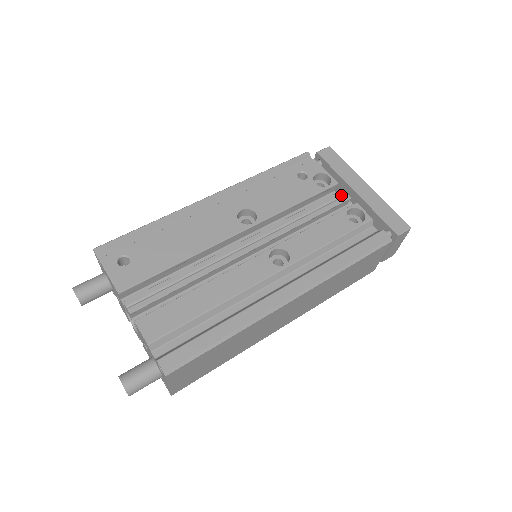
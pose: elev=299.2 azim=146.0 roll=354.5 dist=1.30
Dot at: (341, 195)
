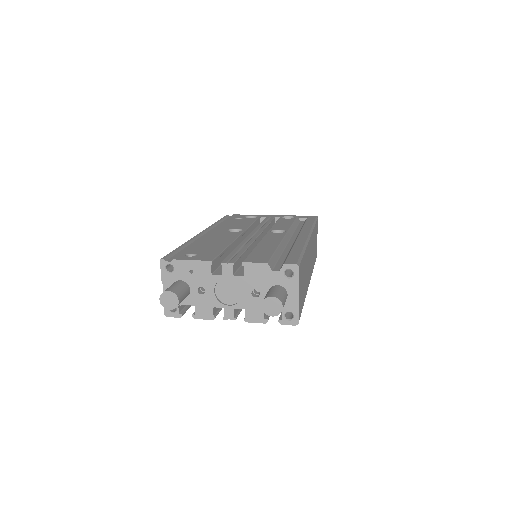
Dot at: (269, 217)
